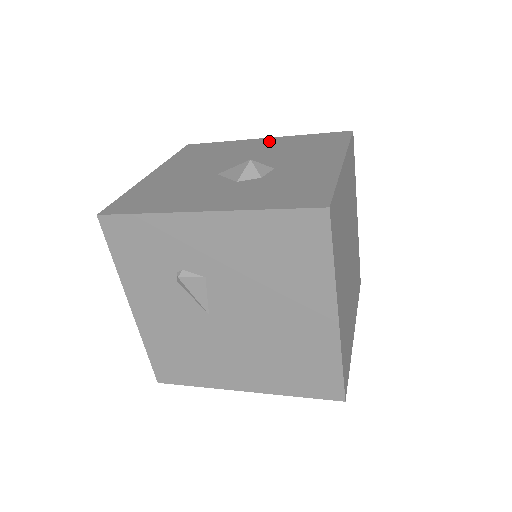
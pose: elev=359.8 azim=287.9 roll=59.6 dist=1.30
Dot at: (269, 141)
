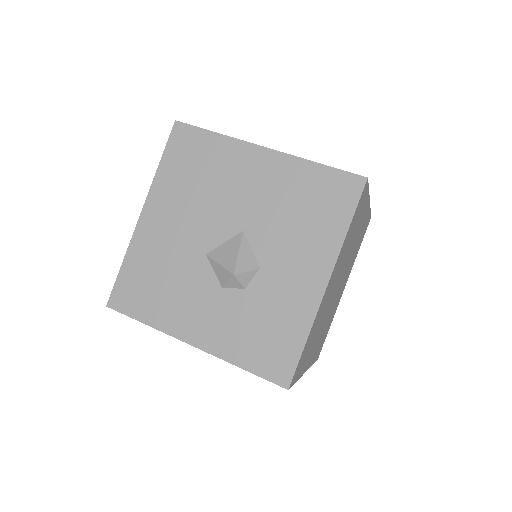
Dot at: (267, 165)
